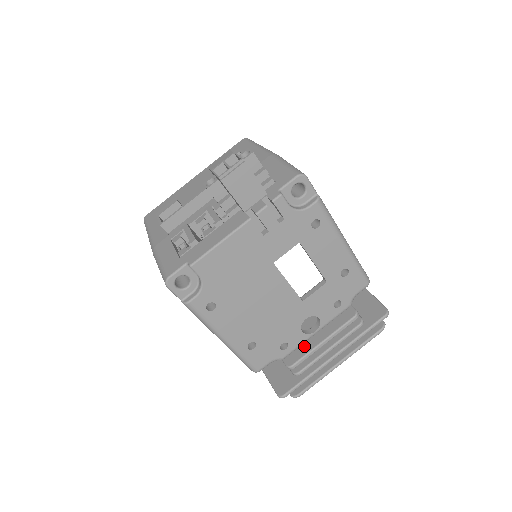
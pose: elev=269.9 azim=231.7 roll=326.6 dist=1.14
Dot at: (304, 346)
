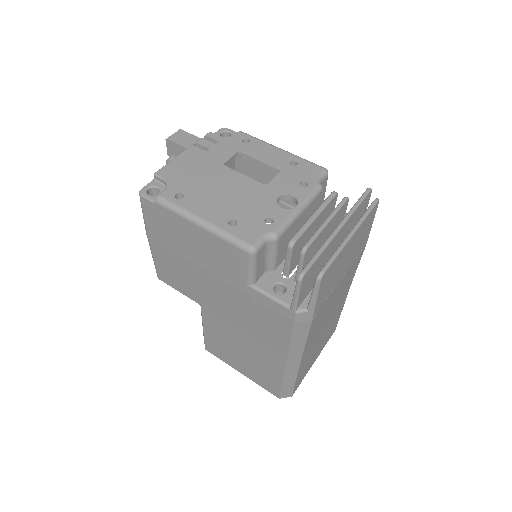
Dot at: occluded
